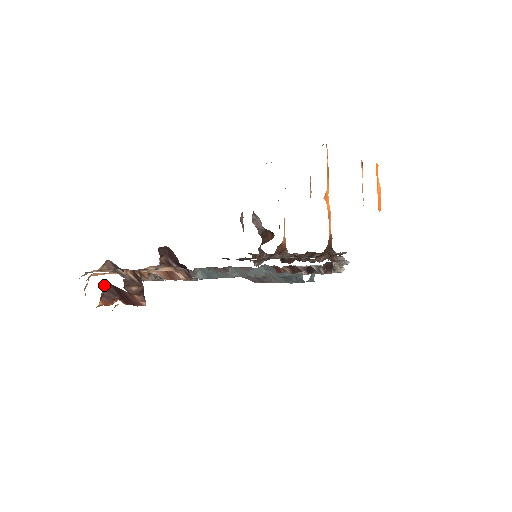
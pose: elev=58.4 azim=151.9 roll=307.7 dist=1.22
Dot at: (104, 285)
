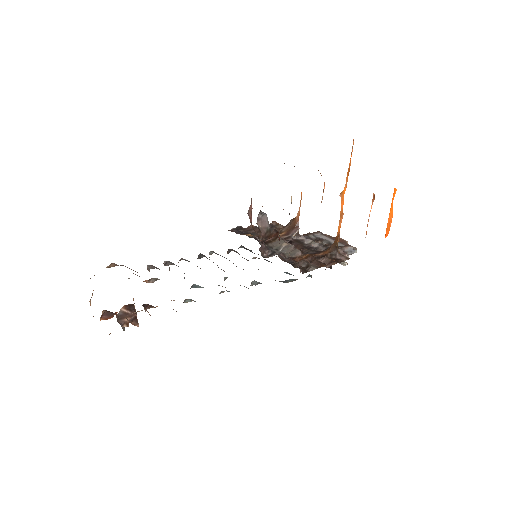
Dot at: (103, 310)
